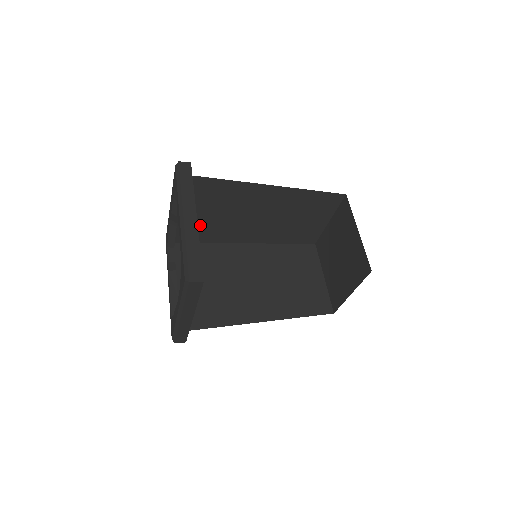
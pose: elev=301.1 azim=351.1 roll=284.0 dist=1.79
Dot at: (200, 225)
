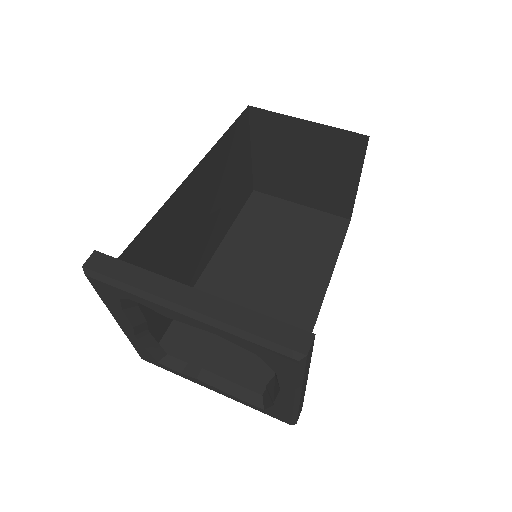
Dot at: occluded
